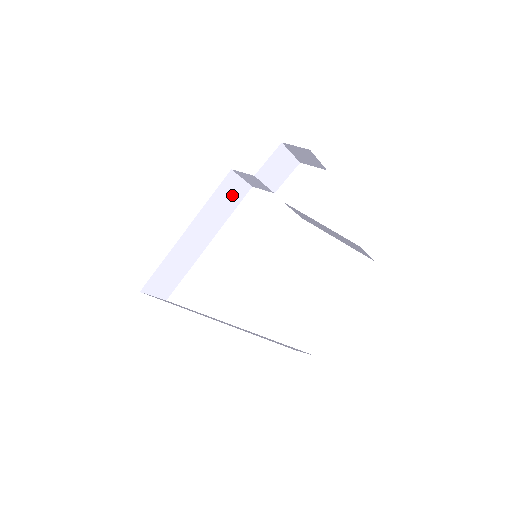
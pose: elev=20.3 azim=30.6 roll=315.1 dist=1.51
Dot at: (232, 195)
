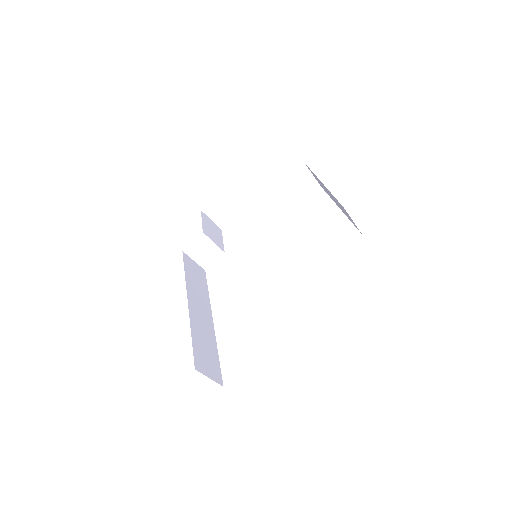
Dot at: (197, 275)
